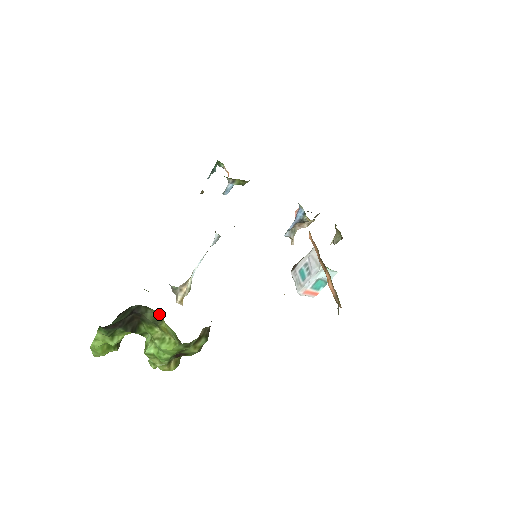
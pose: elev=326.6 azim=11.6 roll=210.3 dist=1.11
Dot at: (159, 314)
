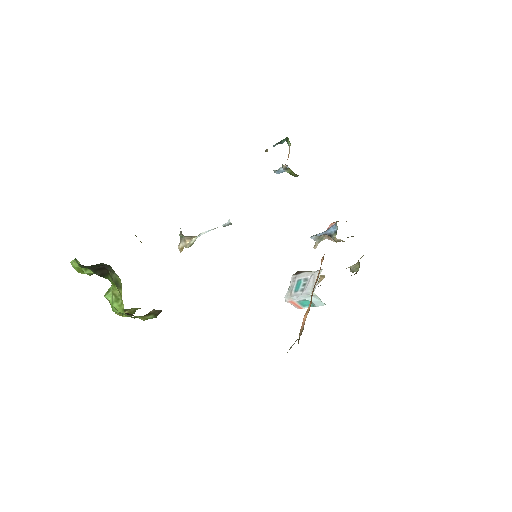
Dot at: occluded
